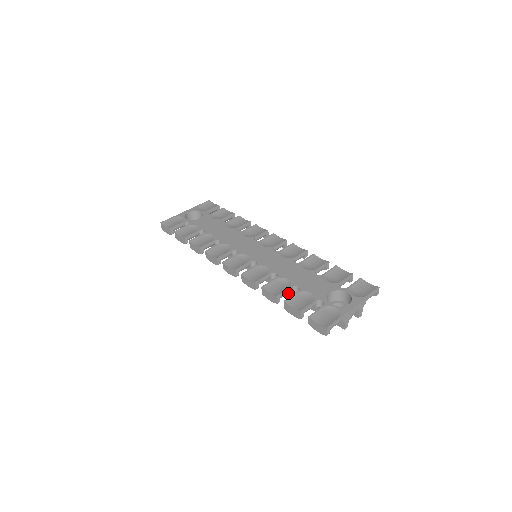
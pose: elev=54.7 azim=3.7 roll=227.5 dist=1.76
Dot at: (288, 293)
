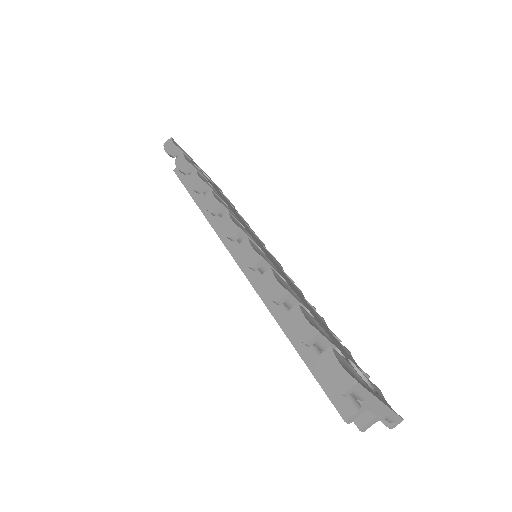
Dot at: (279, 317)
